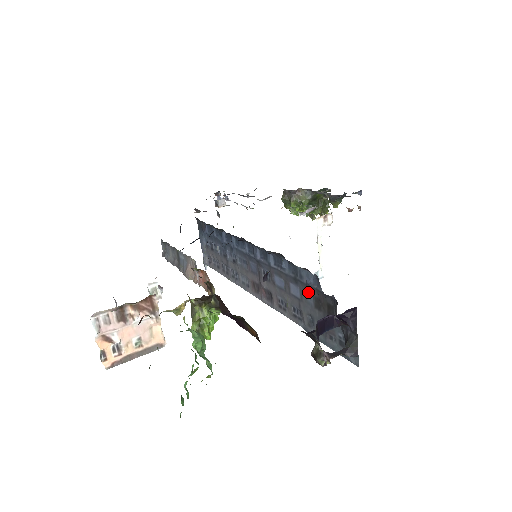
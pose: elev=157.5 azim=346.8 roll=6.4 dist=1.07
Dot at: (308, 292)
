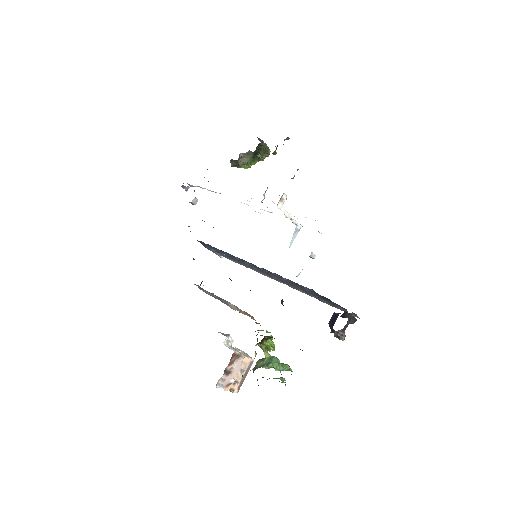
Dot at: occluded
